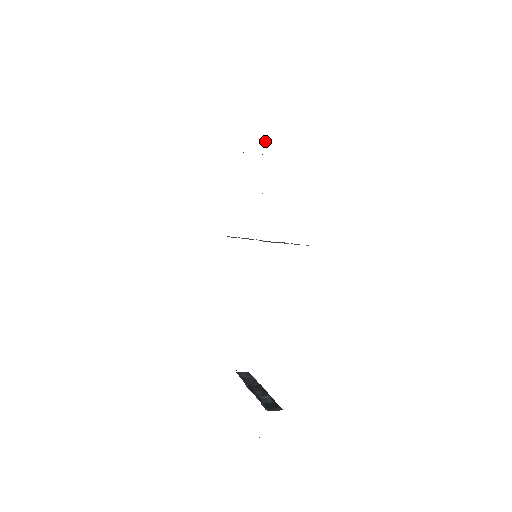
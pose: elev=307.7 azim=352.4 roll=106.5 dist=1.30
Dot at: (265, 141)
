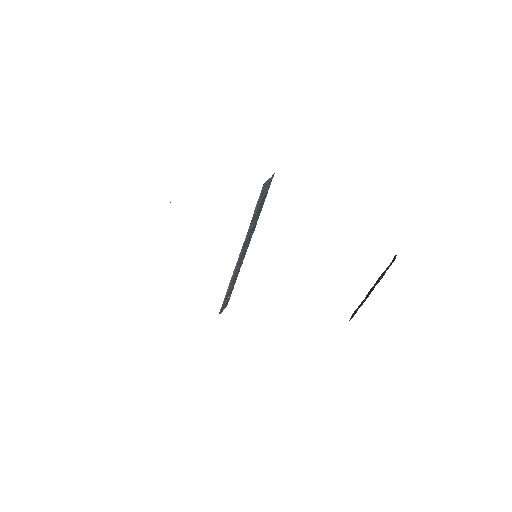
Dot at: (170, 202)
